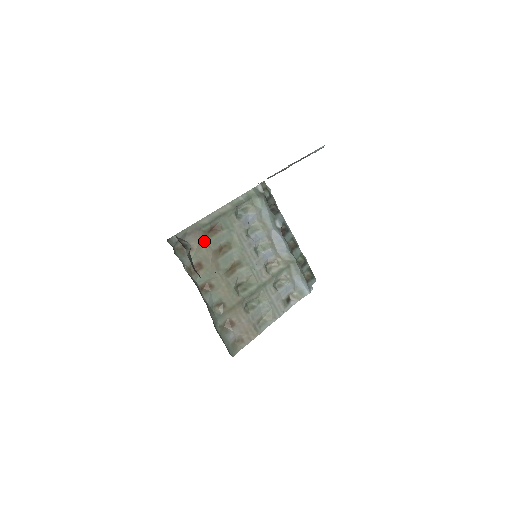
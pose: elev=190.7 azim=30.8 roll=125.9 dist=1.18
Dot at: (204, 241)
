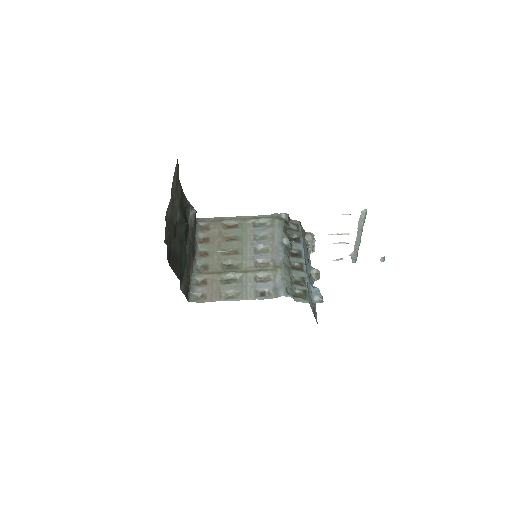
Dot at: (220, 229)
